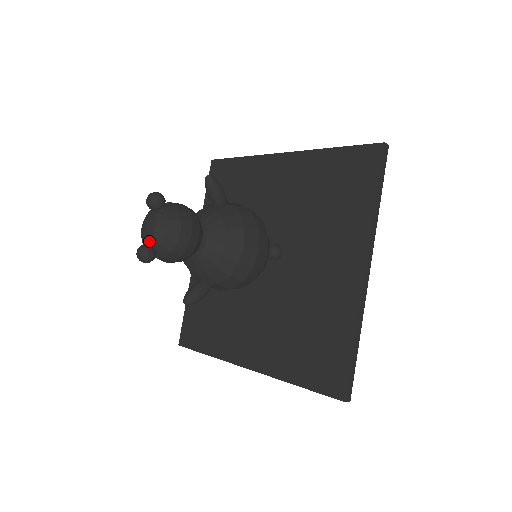
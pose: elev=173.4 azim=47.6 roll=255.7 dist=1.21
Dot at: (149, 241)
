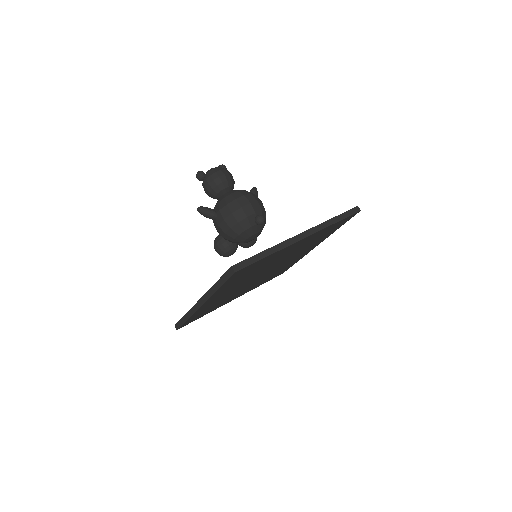
Dot at: (206, 173)
